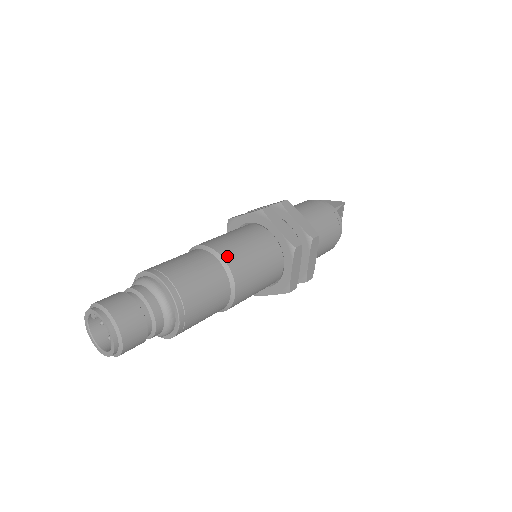
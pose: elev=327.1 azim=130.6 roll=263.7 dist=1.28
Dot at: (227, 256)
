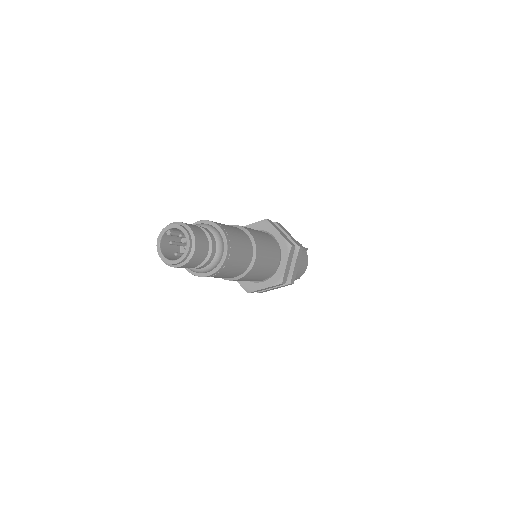
Dot at: (251, 232)
